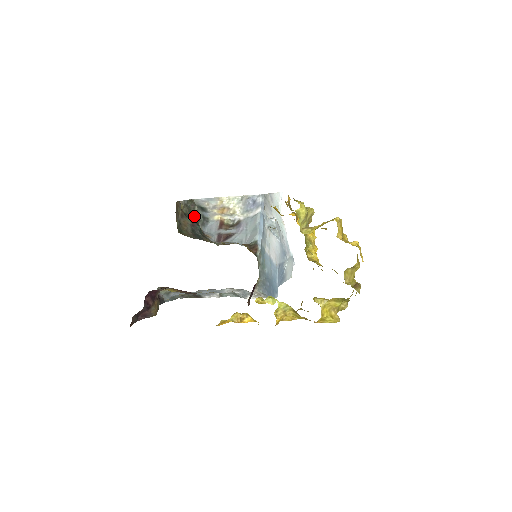
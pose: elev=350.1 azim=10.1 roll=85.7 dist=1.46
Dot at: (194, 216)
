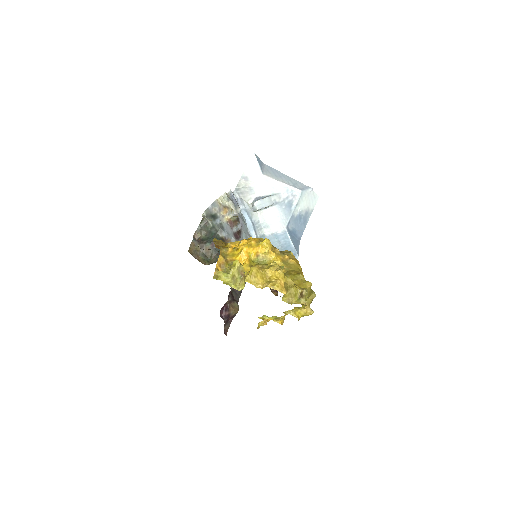
Dot at: (212, 231)
